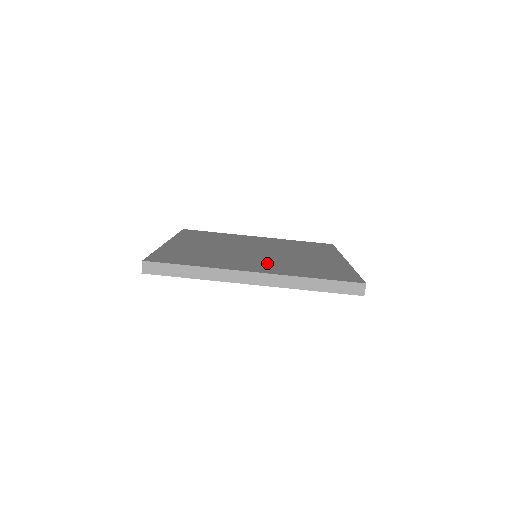
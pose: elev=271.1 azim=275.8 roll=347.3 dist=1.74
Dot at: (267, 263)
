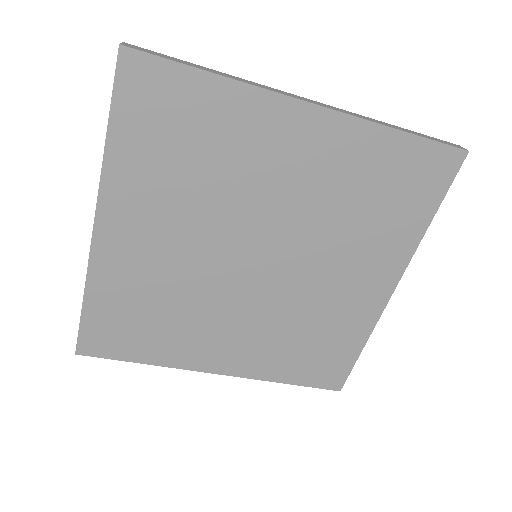
Dot at: (248, 335)
